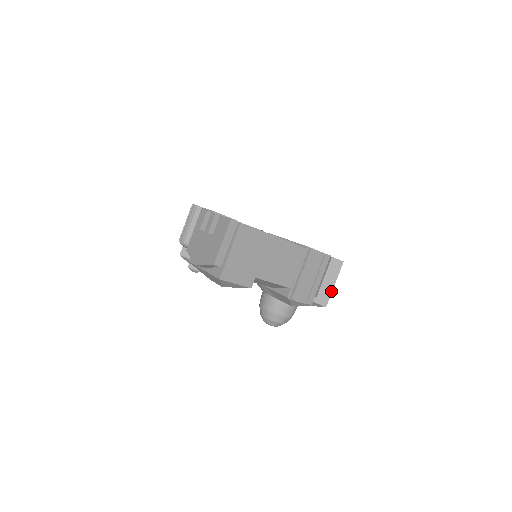
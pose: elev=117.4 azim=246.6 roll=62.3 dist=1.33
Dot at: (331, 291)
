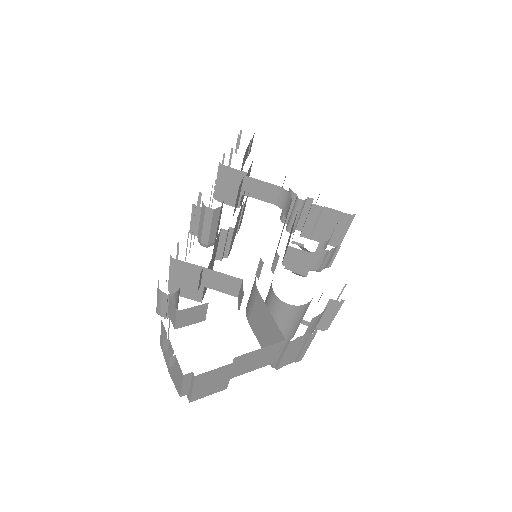
Dot at: (332, 320)
